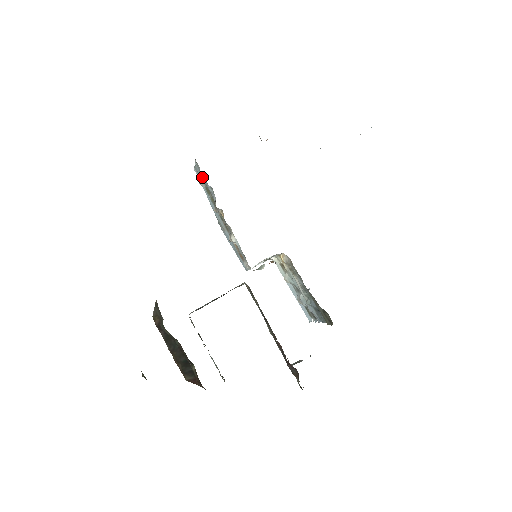
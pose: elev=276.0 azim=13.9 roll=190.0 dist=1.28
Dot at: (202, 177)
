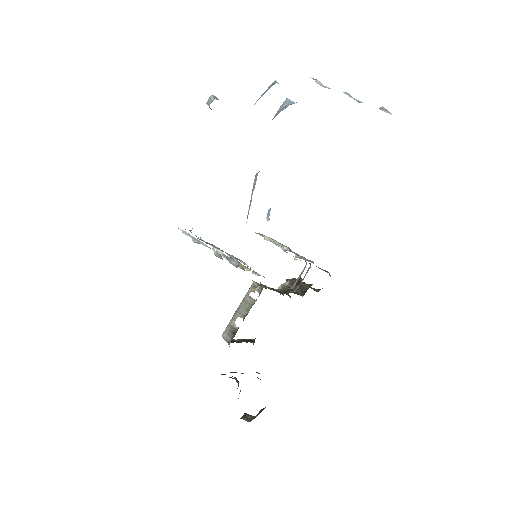
Dot at: (221, 258)
